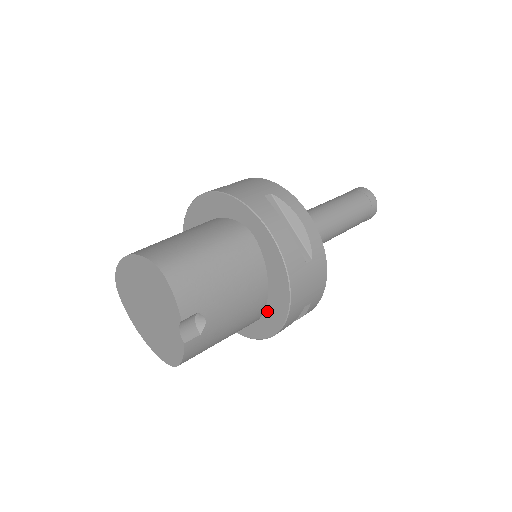
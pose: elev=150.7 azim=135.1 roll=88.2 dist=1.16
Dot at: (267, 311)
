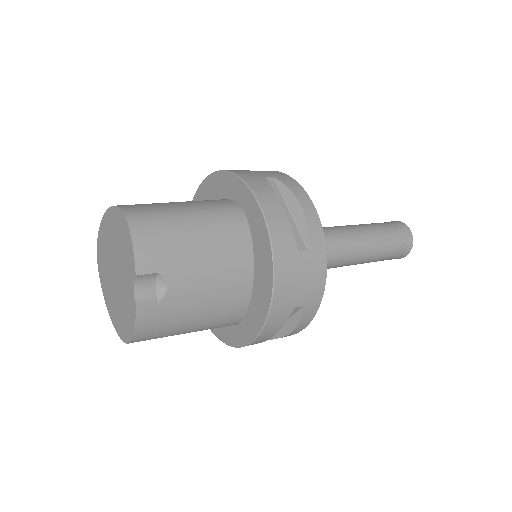
Dot at: (251, 307)
